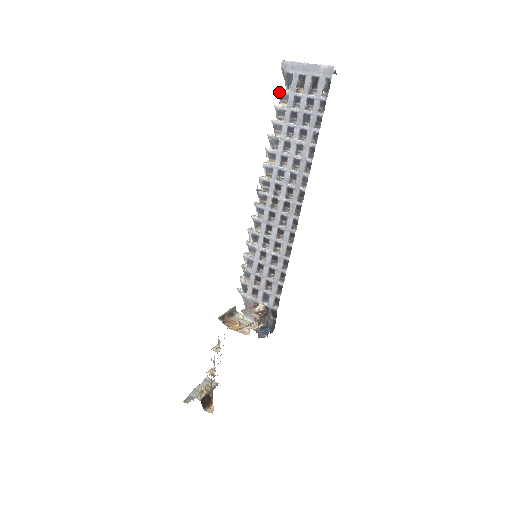
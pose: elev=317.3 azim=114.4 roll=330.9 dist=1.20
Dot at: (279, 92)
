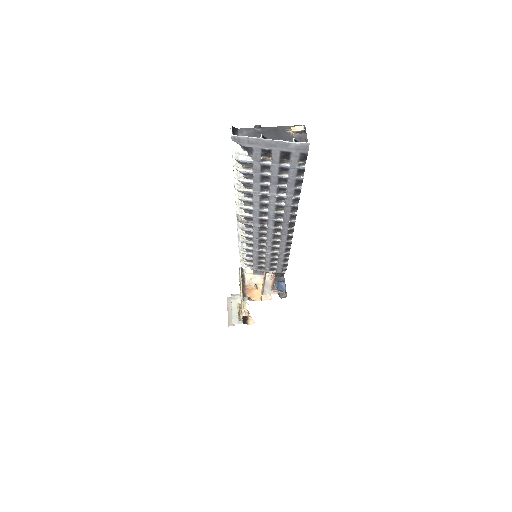
Dot at: (238, 161)
